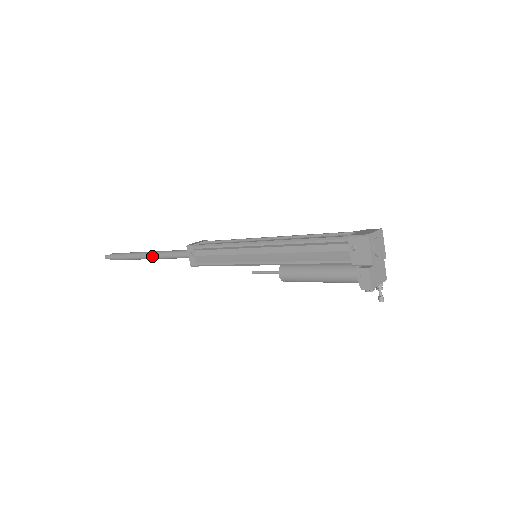
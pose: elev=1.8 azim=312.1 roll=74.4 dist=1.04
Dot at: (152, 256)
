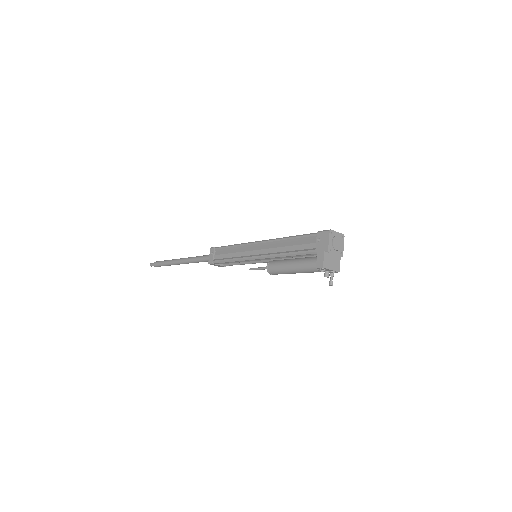
Dot at: (184, 260)
